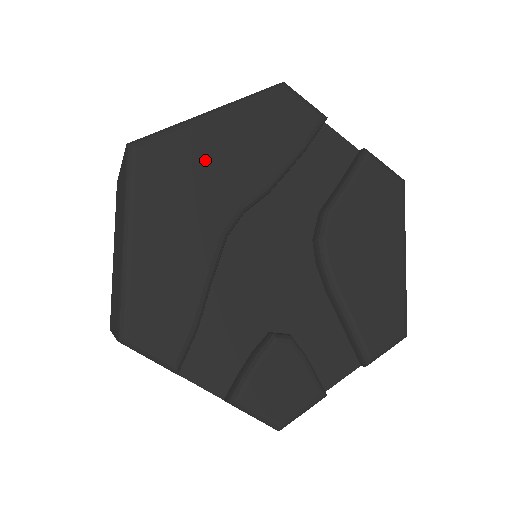
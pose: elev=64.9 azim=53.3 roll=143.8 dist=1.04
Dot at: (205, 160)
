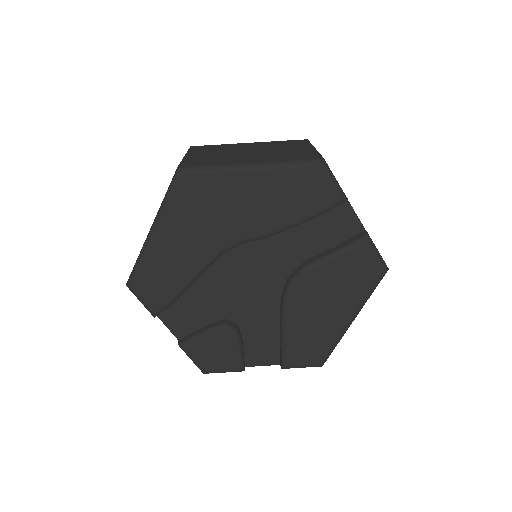
Dot at: (228, 200)
